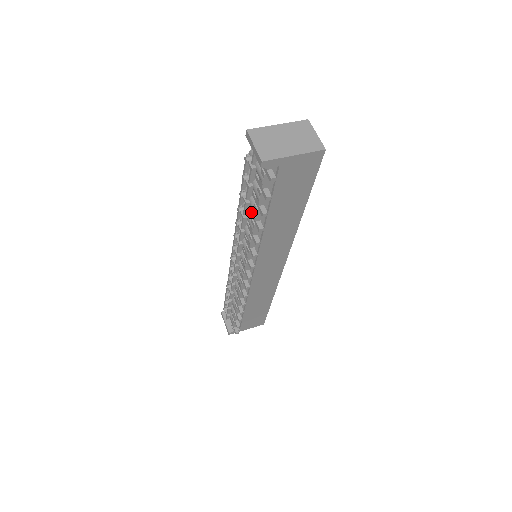
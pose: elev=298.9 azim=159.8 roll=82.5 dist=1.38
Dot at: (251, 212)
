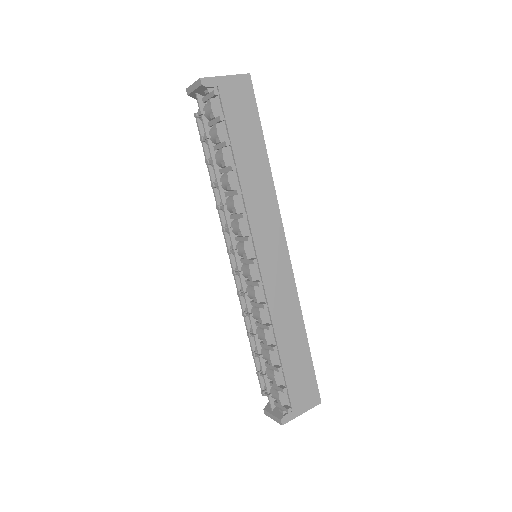
Dot at: (221, 170)
